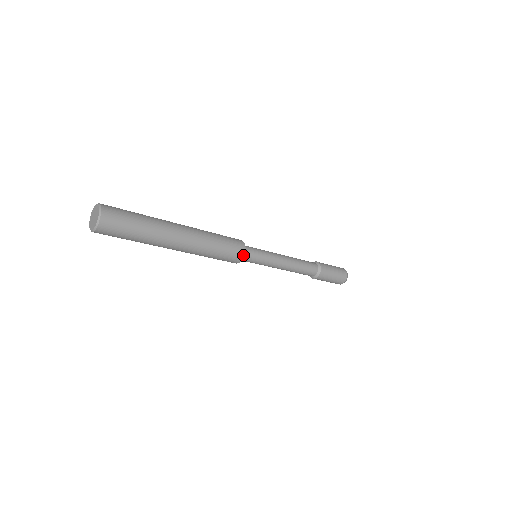
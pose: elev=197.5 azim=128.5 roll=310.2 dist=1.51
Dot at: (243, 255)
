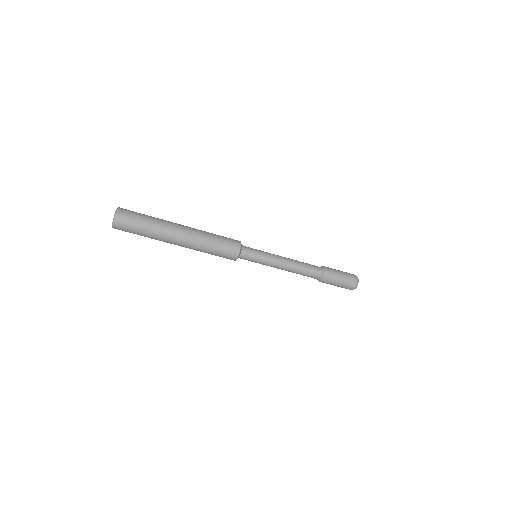
Dot at: (240, 248)
